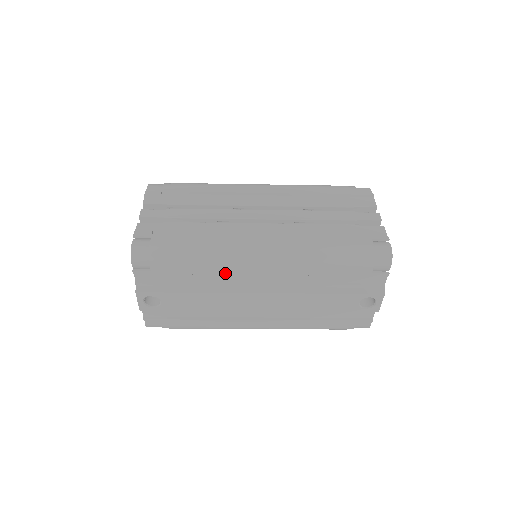
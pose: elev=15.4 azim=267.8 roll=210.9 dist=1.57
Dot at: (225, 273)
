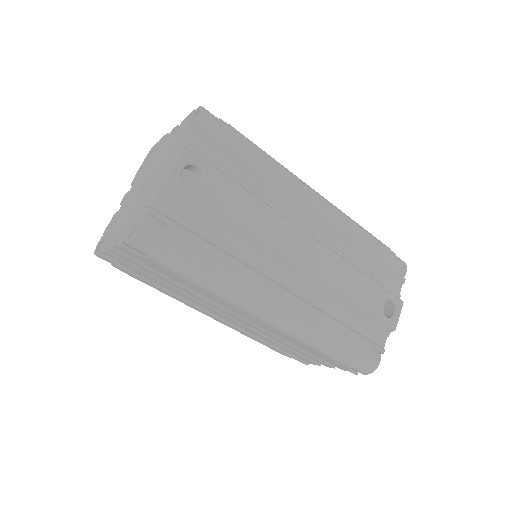
Dot at: (284, 191)
